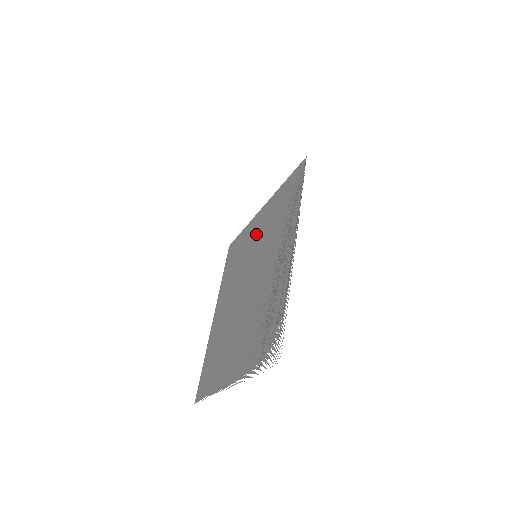
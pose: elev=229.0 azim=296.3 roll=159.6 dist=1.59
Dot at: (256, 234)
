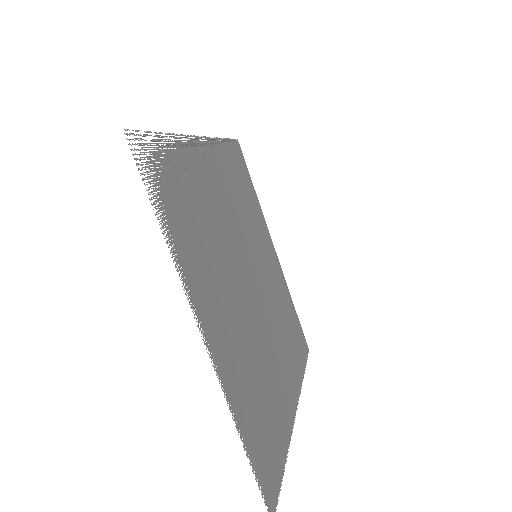
Dot at: (267, 259)
